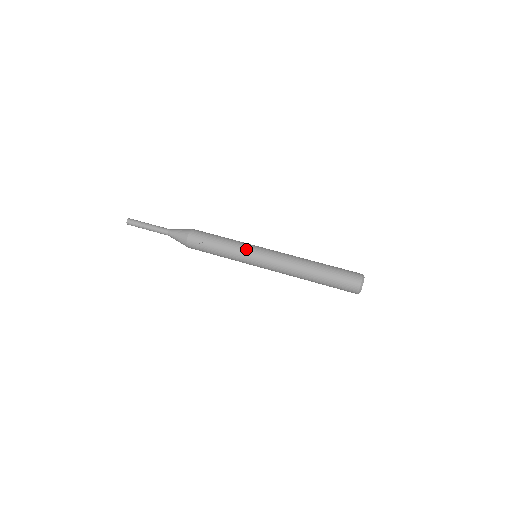
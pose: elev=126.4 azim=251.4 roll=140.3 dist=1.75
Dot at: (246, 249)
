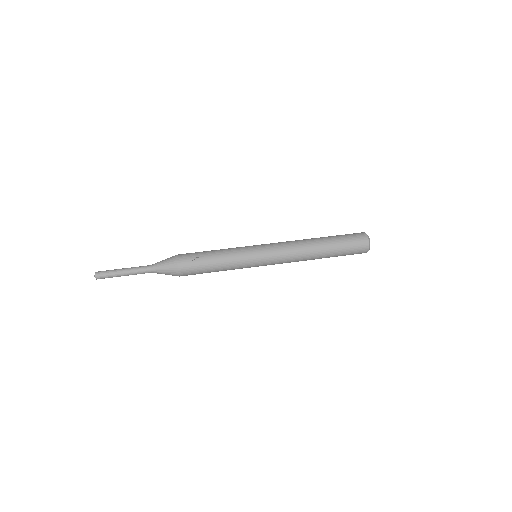
Dot at: (245, 250)
